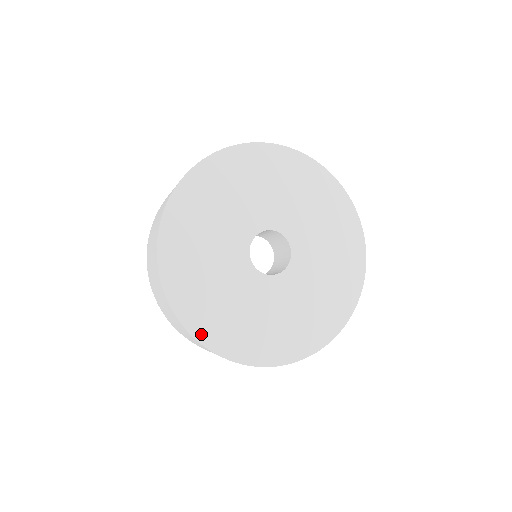
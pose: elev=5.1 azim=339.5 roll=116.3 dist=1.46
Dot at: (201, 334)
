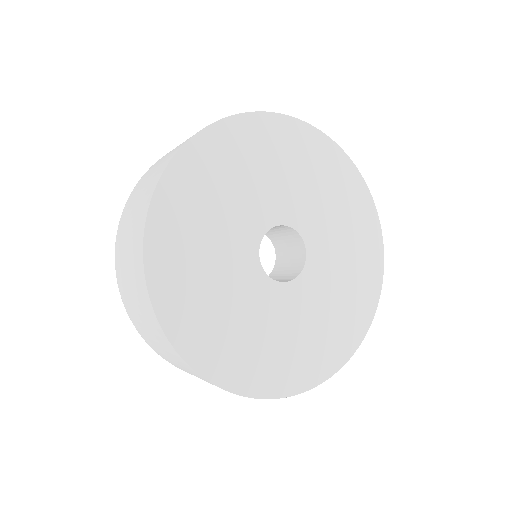
Dot at: (278, 389)
